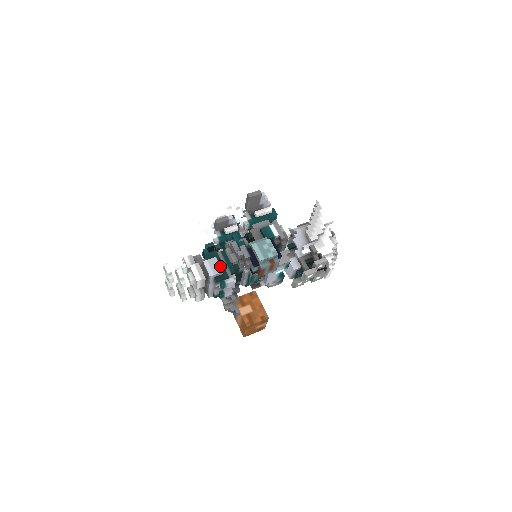
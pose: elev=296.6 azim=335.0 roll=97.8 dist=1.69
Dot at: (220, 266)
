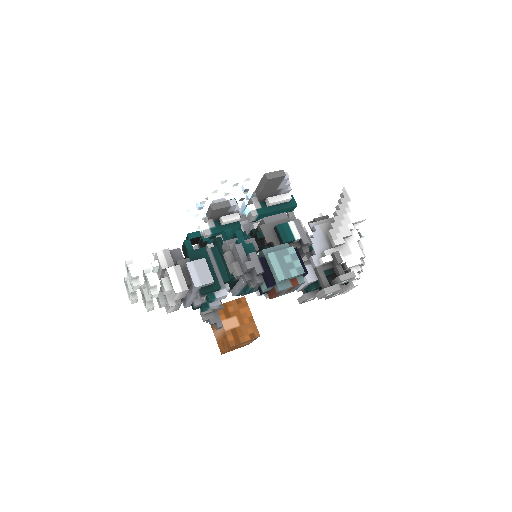
Dot at: (210, 271)
